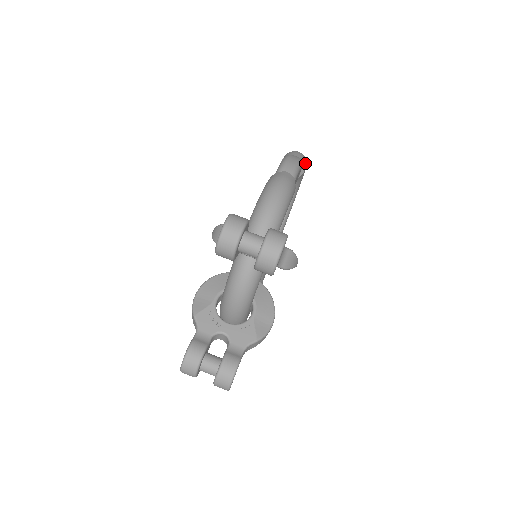
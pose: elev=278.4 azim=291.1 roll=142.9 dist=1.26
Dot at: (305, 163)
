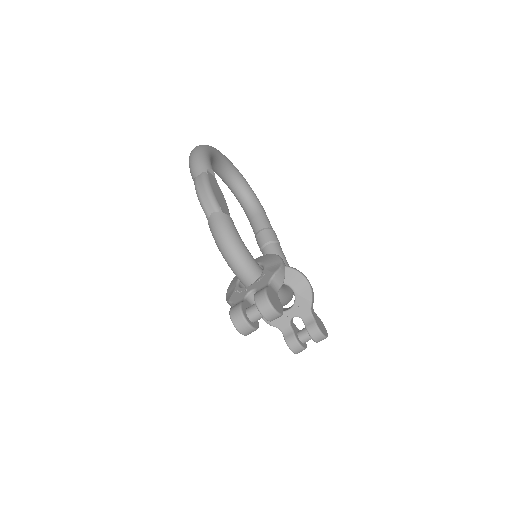
Dot at: (206, 165)
